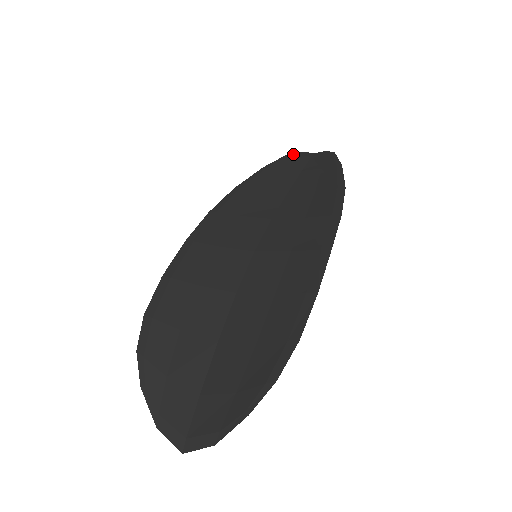
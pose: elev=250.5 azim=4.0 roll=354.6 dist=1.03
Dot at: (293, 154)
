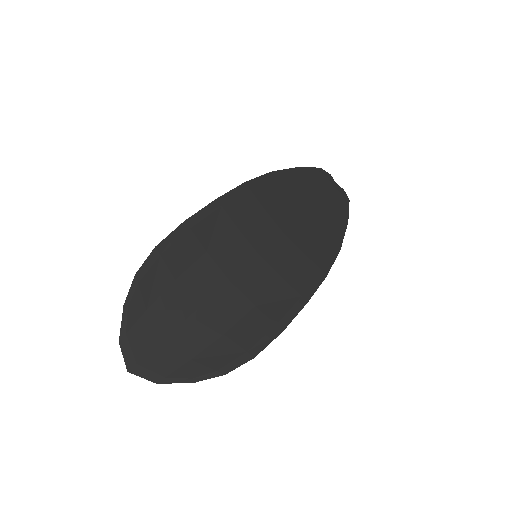
Dot at: (324, 171)
